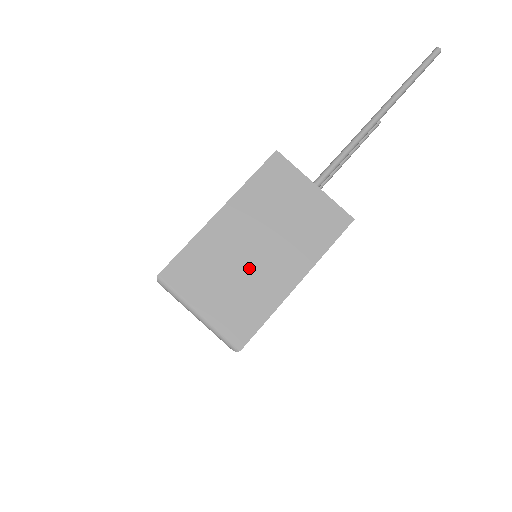
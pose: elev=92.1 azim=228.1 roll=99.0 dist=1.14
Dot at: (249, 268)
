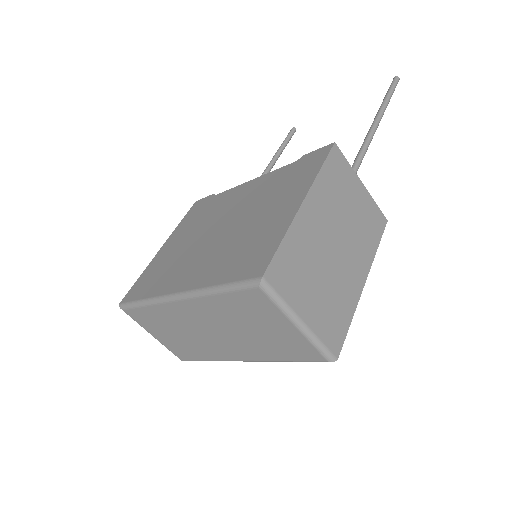
Dot at: (332, 267)
